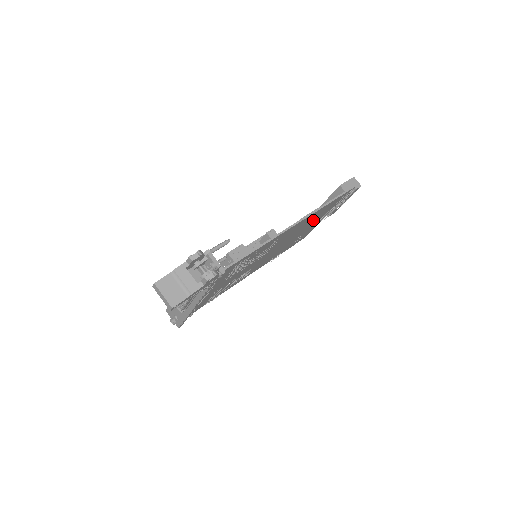
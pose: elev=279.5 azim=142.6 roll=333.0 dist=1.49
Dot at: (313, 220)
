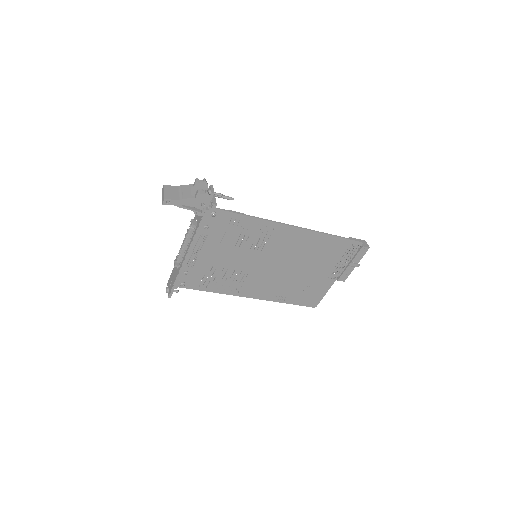
Dot at: (318, 258)
